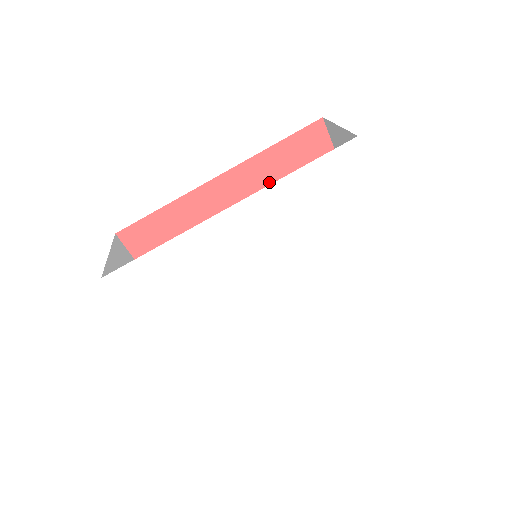
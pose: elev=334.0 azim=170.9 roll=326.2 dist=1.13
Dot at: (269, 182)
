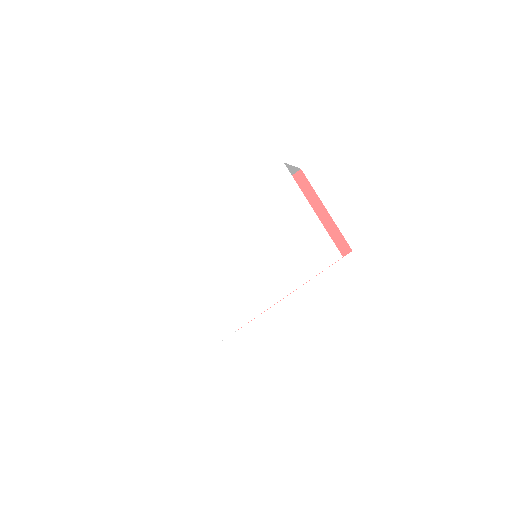
Dot at: occluded
